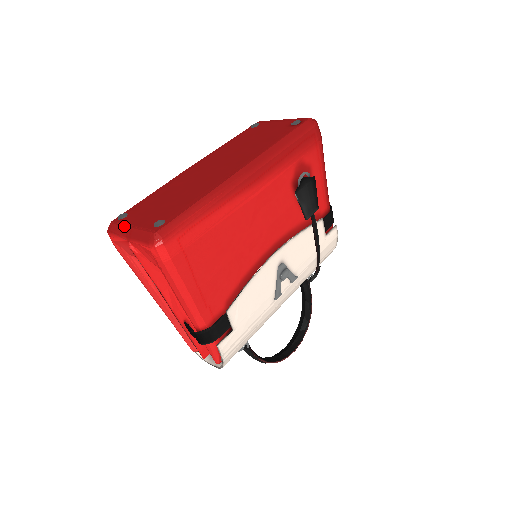
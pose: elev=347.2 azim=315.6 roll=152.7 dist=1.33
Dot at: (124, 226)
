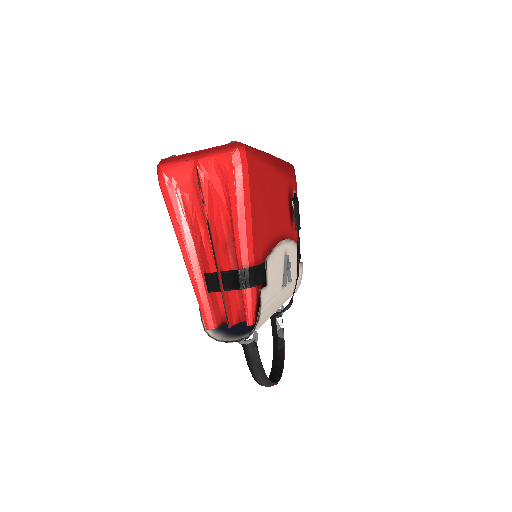
Dot at: (187, 153)
